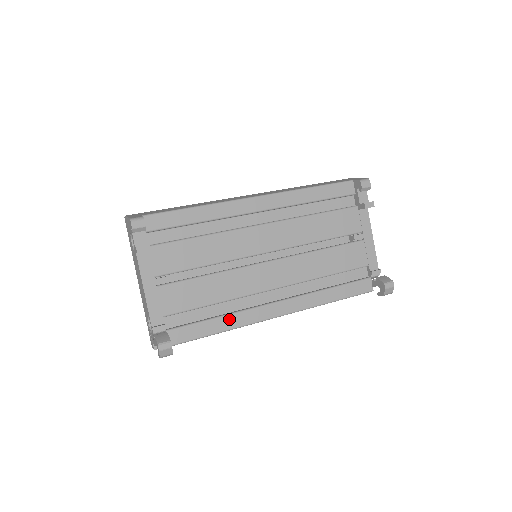
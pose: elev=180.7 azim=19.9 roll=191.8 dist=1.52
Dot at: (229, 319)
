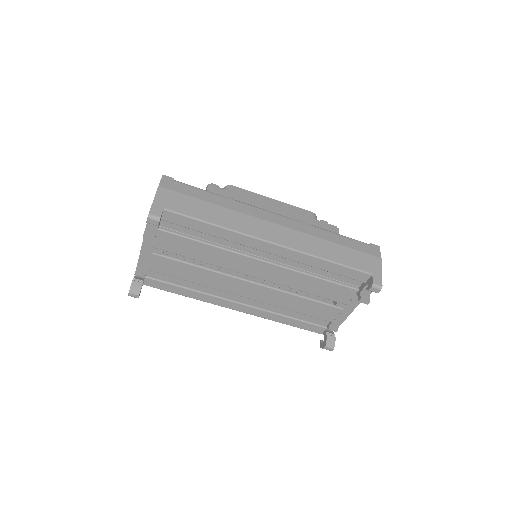
Dot at: (196, 294)
